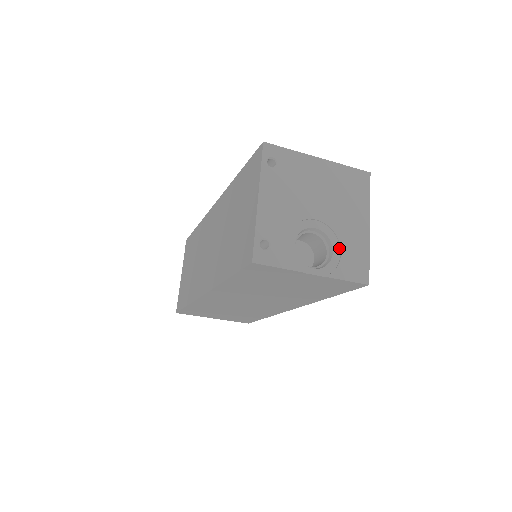
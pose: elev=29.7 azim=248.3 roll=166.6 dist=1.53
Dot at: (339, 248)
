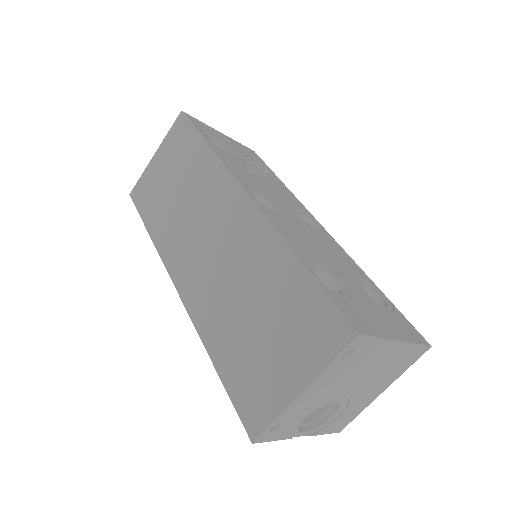
Dot at: (341, 412)
